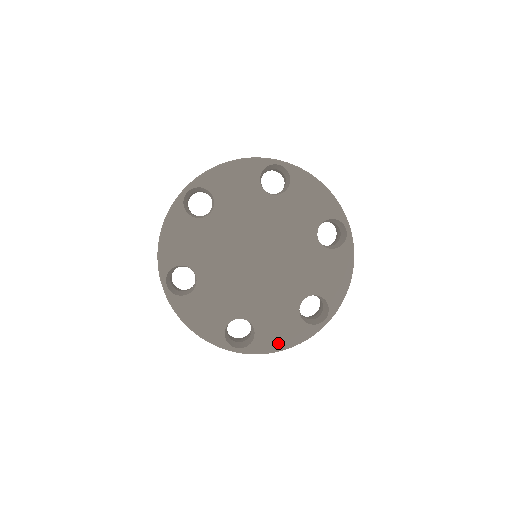
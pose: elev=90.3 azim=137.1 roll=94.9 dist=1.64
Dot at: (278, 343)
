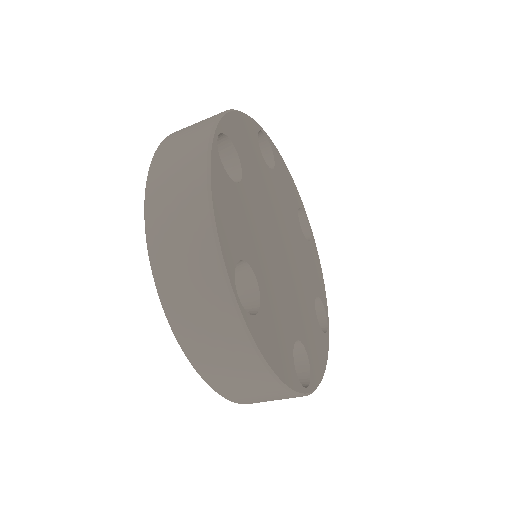
Dot at: (320, 366)
